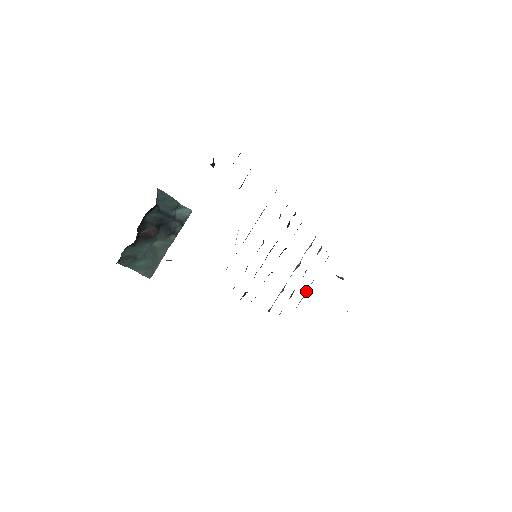
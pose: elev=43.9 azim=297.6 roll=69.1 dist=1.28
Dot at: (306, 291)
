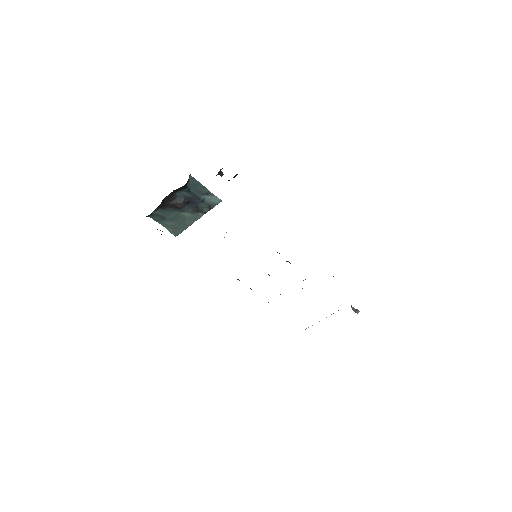
Dot at: occluded
